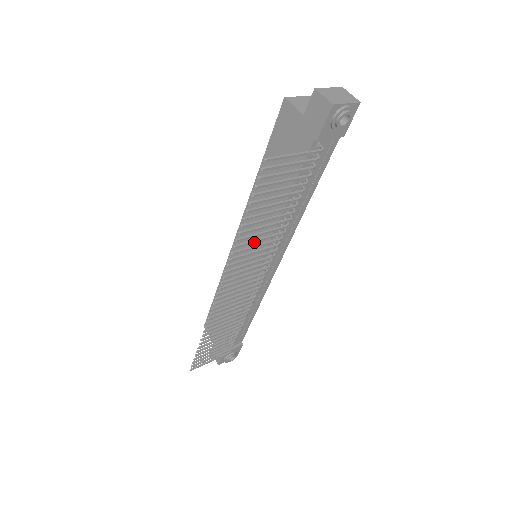
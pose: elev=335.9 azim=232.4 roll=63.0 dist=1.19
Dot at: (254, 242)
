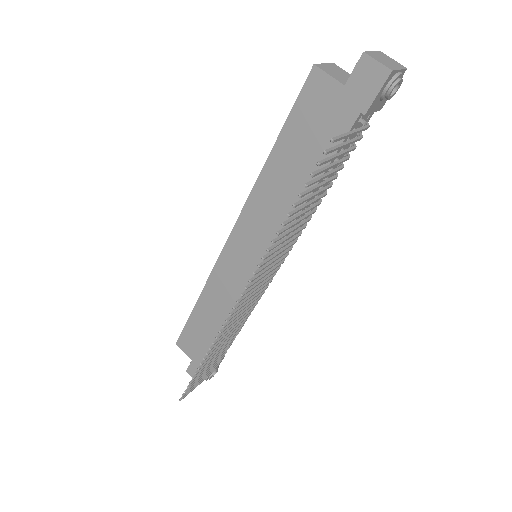
Dot at: occluded
